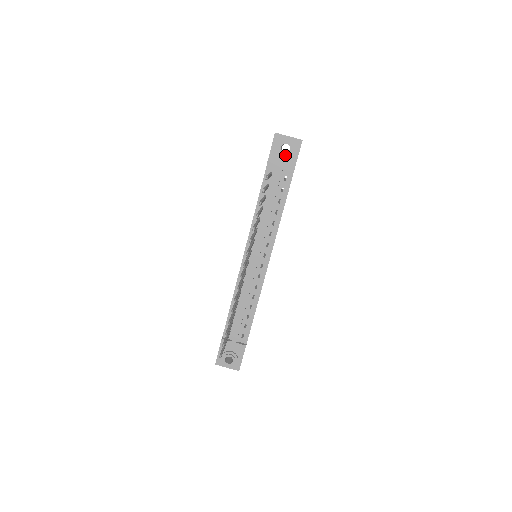
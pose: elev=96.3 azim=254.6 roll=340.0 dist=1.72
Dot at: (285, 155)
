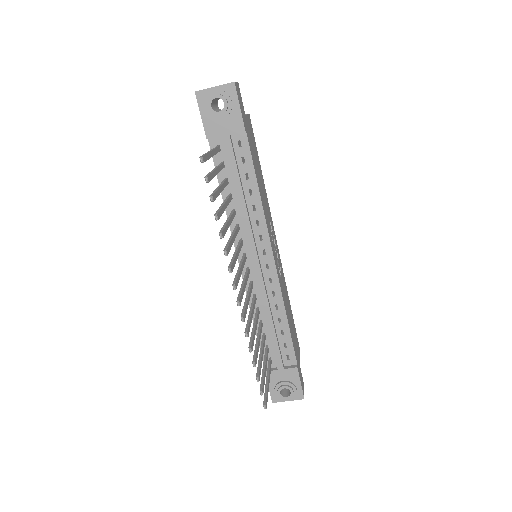
Dot at: (222, 114)
